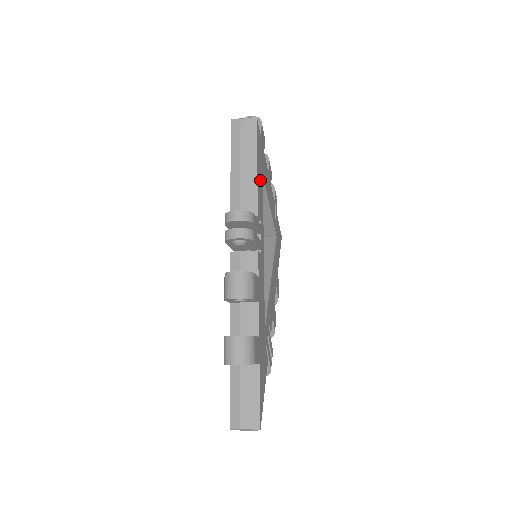
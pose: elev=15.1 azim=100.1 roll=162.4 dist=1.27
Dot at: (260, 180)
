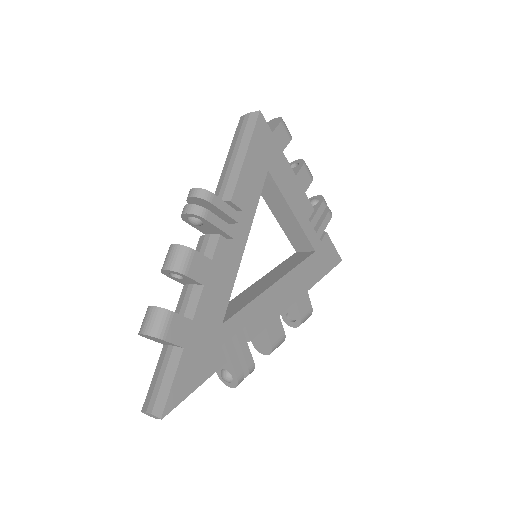
Dot at: (255, 172)
